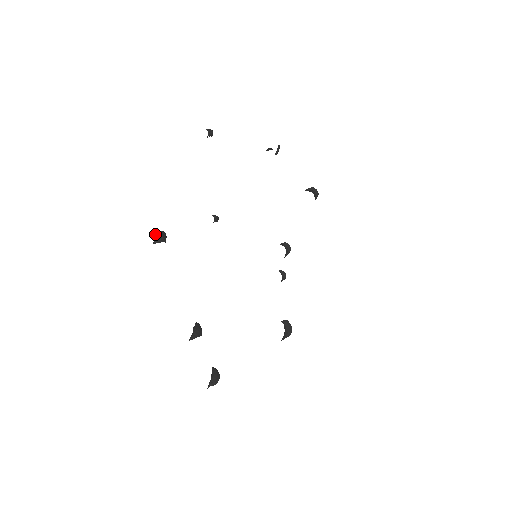
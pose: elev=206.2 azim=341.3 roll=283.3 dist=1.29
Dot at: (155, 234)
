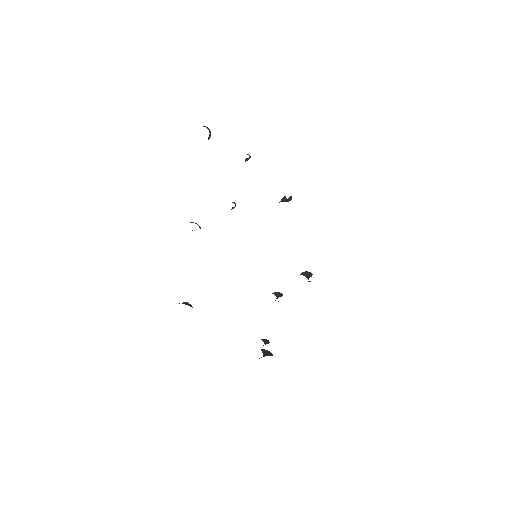
Dot at: occluded
